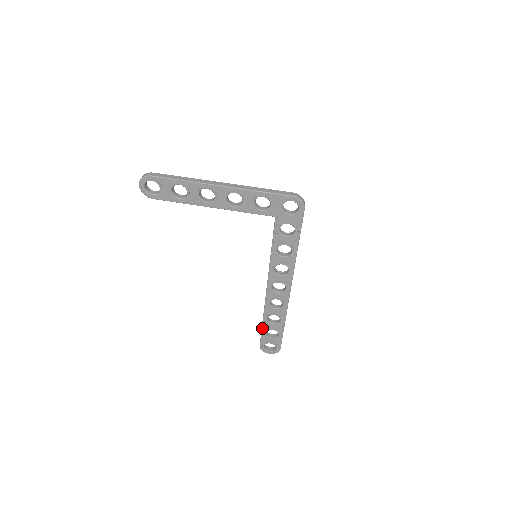
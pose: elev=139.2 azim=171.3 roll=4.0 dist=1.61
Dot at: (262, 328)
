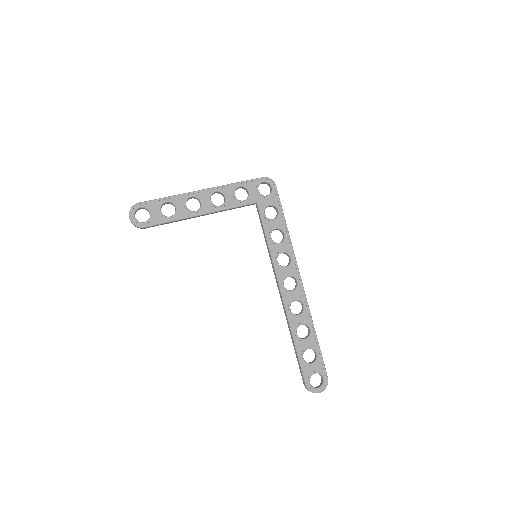
Dot at: (297, 352)
